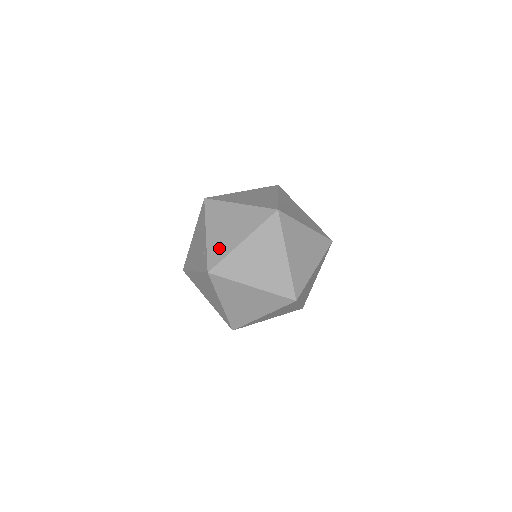
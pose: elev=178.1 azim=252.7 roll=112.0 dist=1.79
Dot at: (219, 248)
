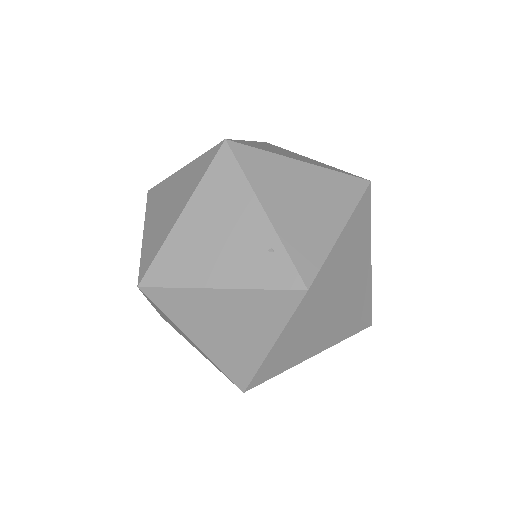
Dot at: (307, 241)
